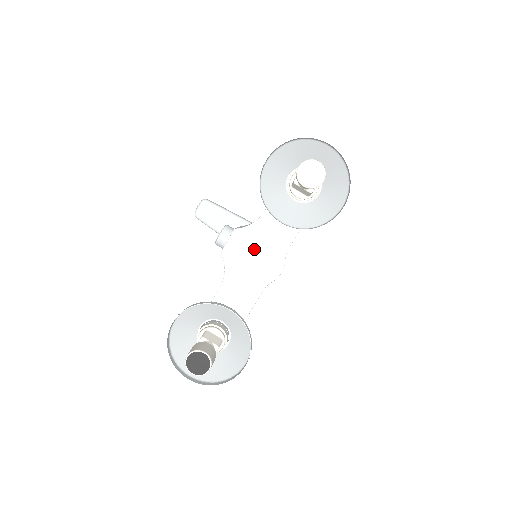
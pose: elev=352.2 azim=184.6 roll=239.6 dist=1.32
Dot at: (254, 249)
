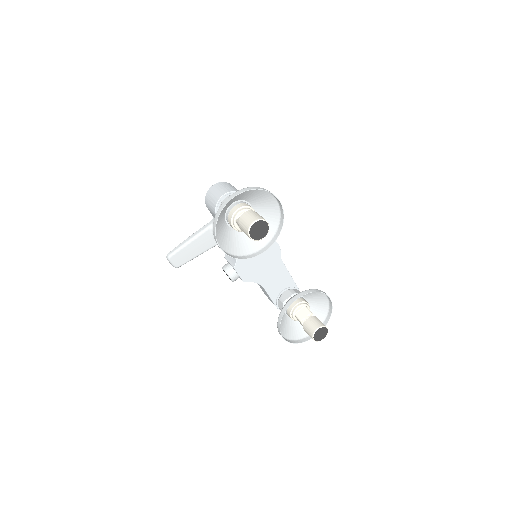
Dot at: (254, 259)
